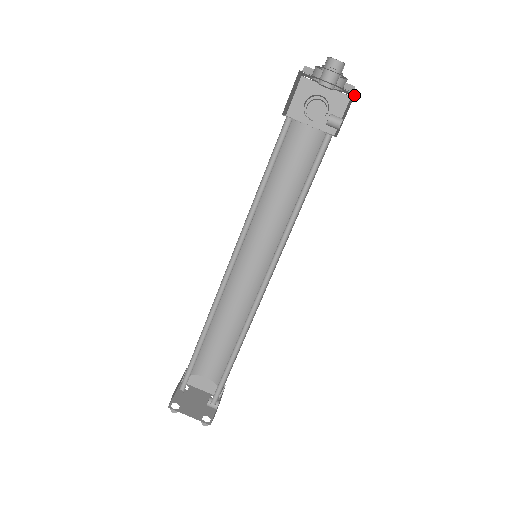
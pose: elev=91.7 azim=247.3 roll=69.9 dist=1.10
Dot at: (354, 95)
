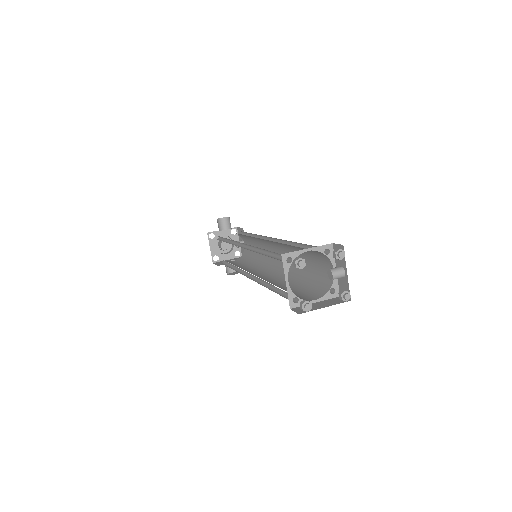
Dot at: (237, 230)
